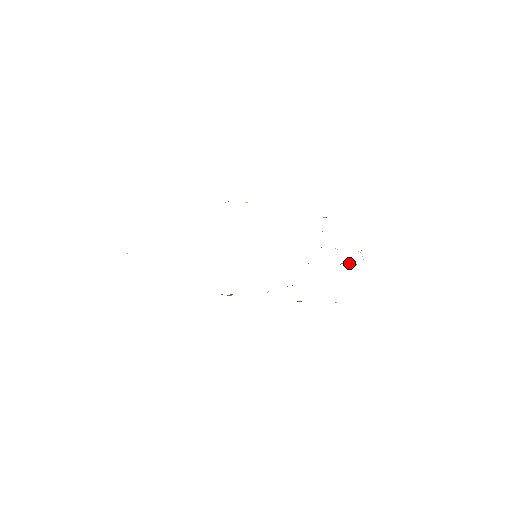
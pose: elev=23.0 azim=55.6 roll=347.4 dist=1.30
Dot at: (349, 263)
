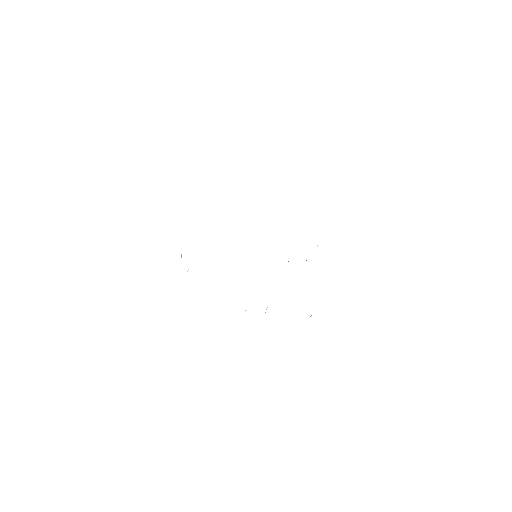
Dot at: occluded
